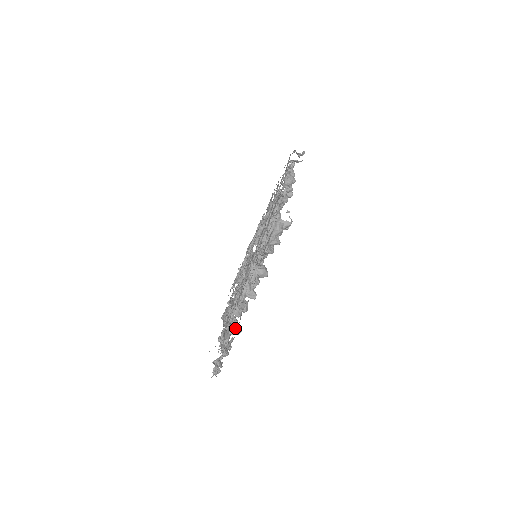
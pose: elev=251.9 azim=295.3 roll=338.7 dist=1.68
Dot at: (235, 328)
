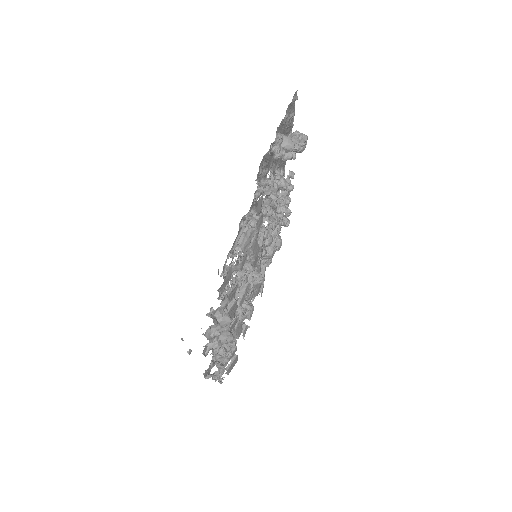
Dot at: occluded
